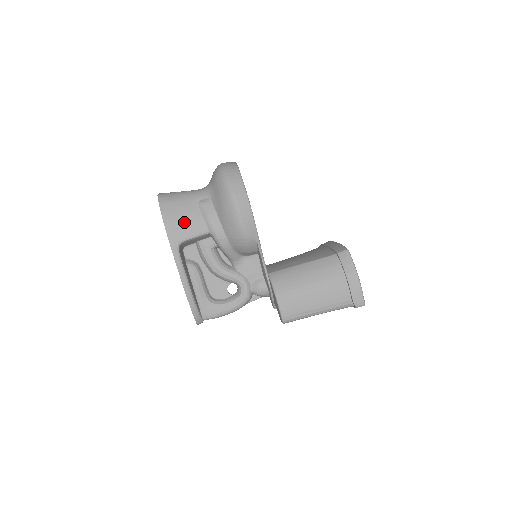
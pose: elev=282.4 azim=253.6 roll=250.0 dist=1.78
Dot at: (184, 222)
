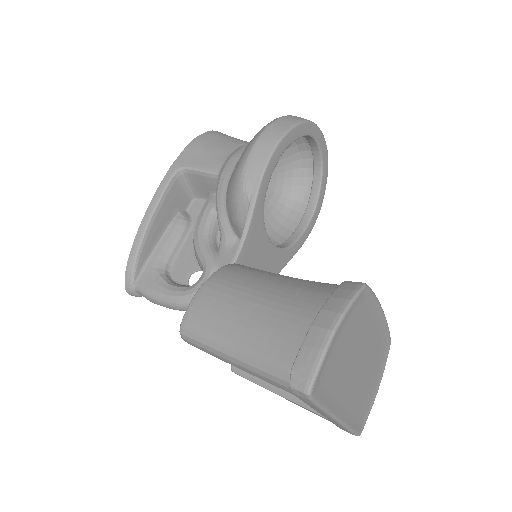
Dot at: (207, 152)
